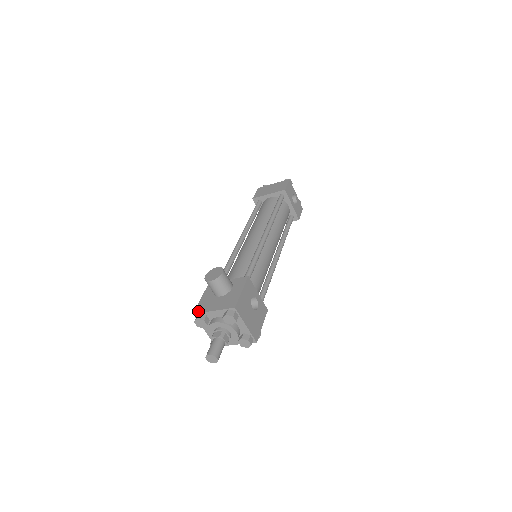
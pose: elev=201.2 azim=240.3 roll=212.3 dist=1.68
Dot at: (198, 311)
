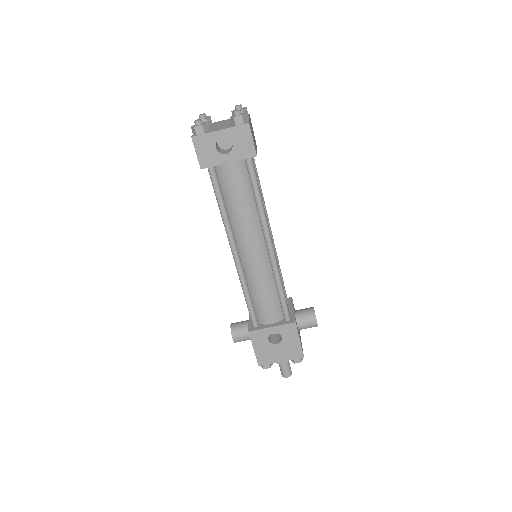
Dot at: occluded
